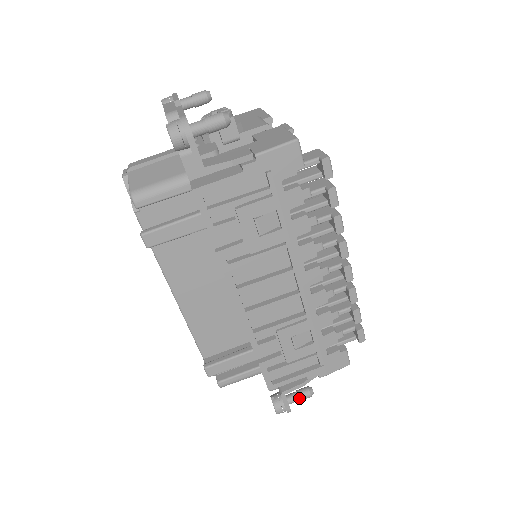
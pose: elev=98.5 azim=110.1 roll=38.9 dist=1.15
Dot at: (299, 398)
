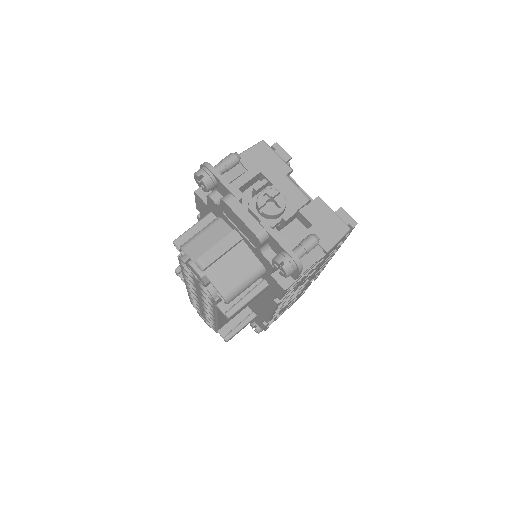
Dot at: occluded
